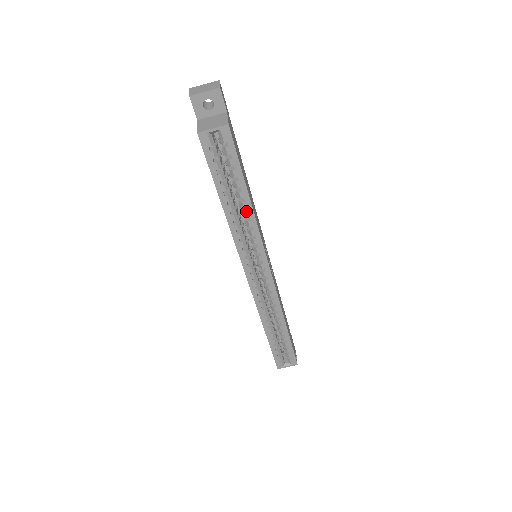
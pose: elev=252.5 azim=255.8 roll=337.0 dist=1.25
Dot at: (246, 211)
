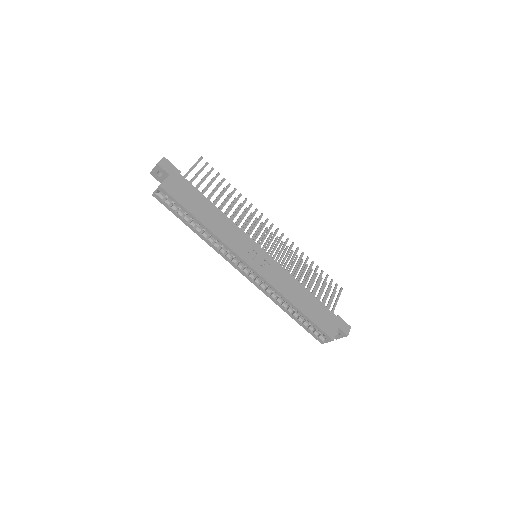
Dot at: (206, 231)
